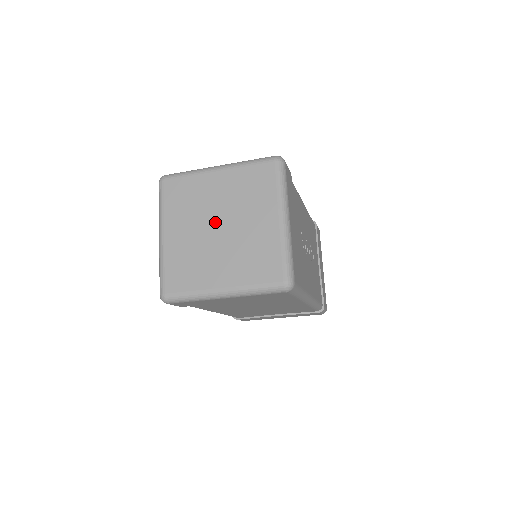
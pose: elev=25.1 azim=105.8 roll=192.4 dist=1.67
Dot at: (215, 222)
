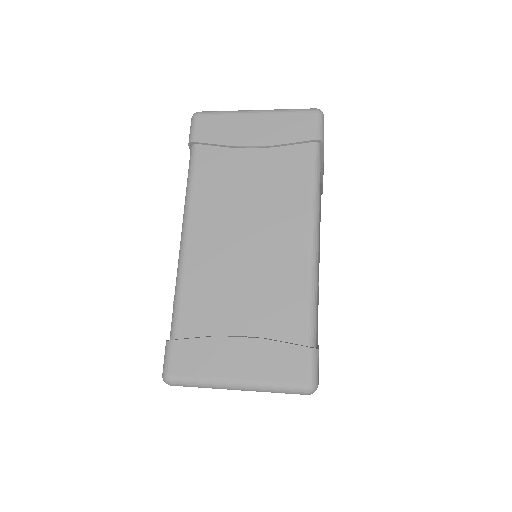
Dot at: occluded
